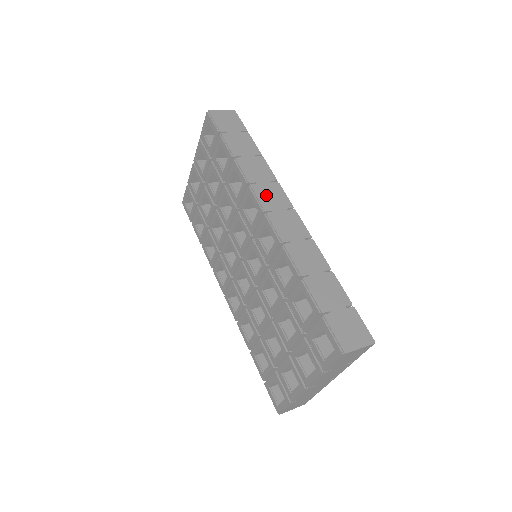
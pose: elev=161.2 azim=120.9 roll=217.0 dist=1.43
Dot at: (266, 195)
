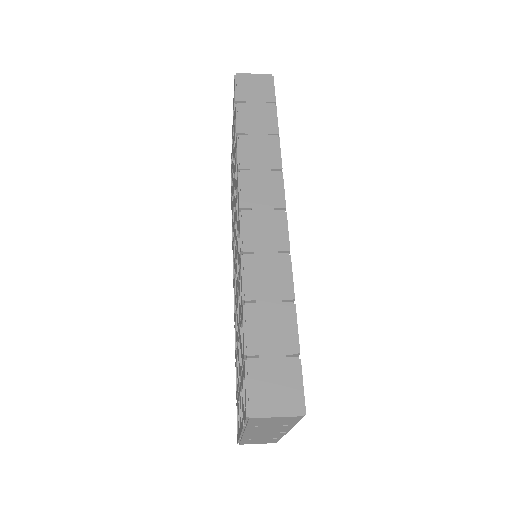
Dot at: (255, 187)
